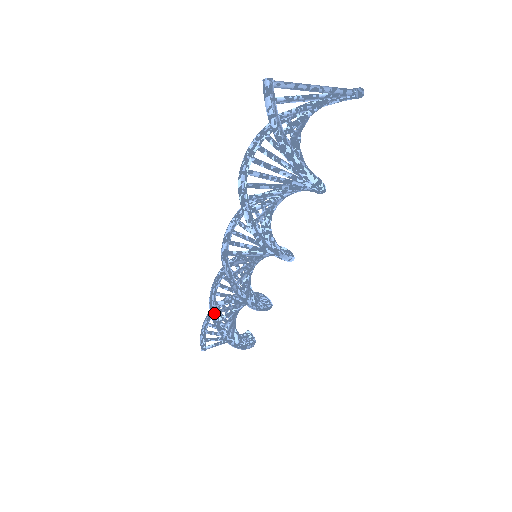
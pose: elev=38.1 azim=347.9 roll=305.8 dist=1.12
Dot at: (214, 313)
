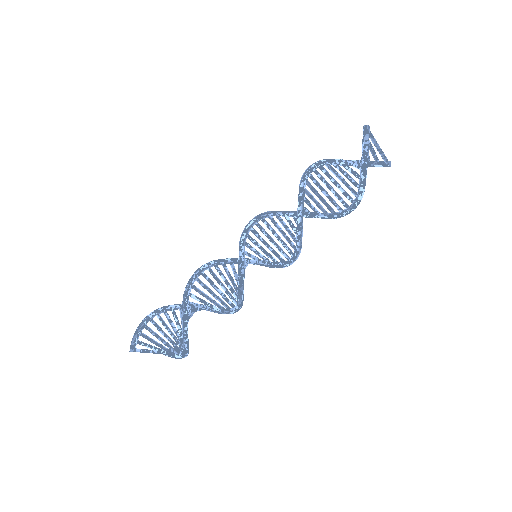
Dot at: (188, 302)
